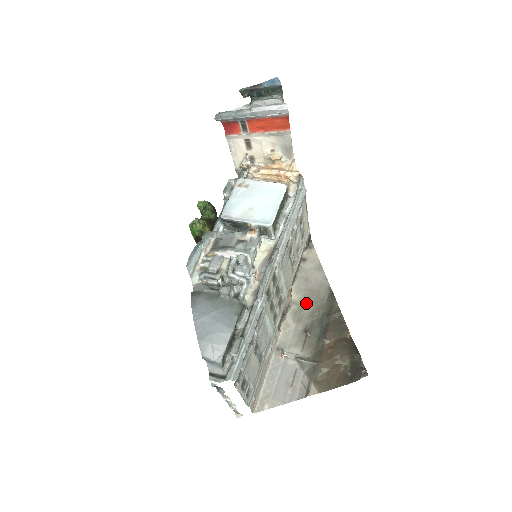
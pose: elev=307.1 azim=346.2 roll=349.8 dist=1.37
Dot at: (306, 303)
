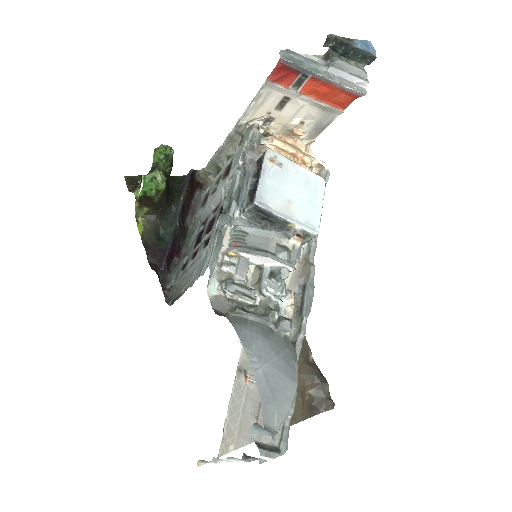
Dot at: occluded
